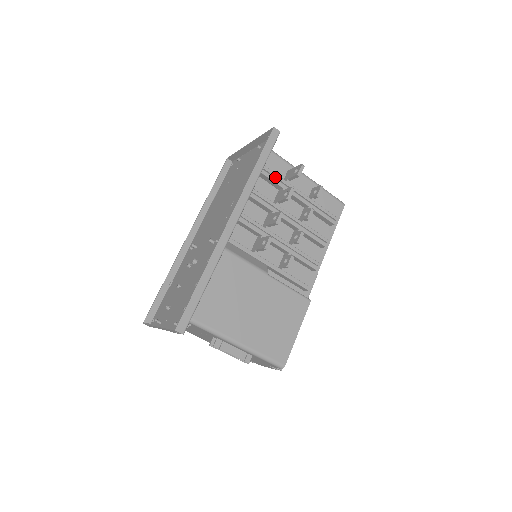
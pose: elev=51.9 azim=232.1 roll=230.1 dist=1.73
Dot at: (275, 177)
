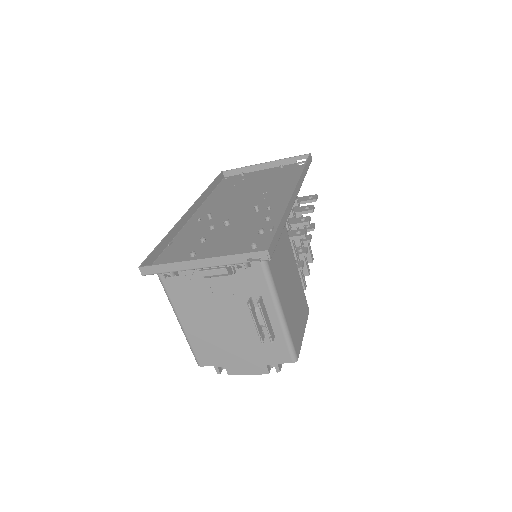
Dot at: occluded
